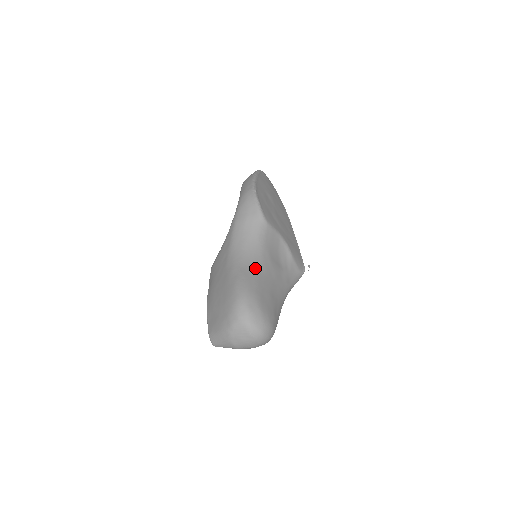
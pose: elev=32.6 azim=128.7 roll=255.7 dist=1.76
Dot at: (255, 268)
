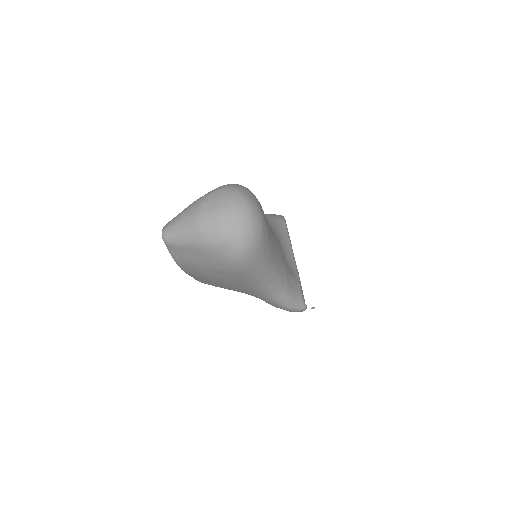
Dot at: occluded
